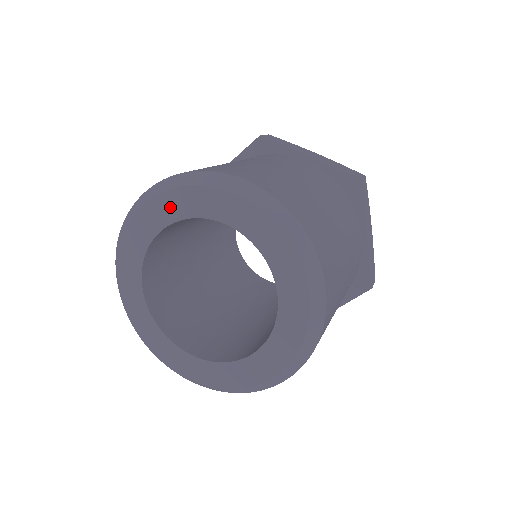
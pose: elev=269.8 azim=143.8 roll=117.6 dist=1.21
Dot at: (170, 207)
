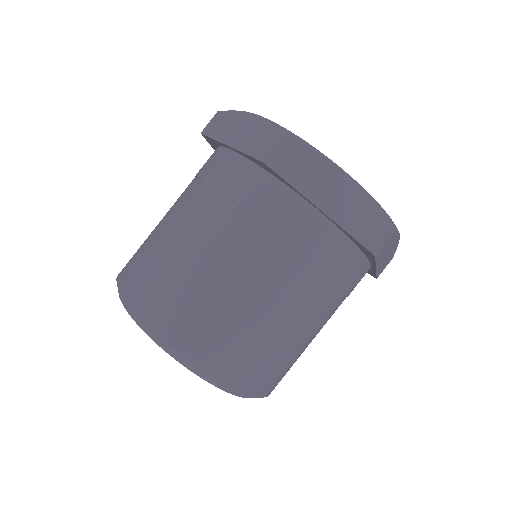
Dot at: occluded
